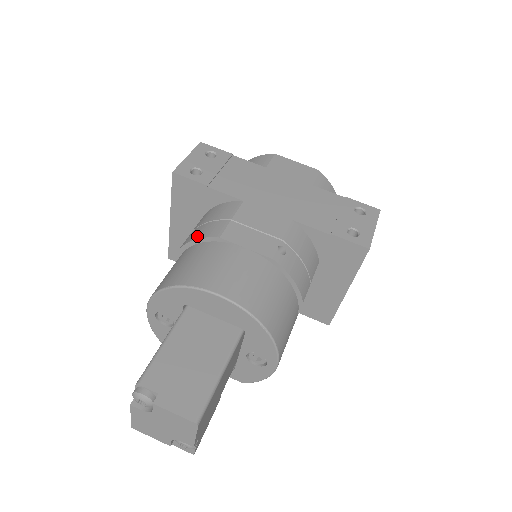
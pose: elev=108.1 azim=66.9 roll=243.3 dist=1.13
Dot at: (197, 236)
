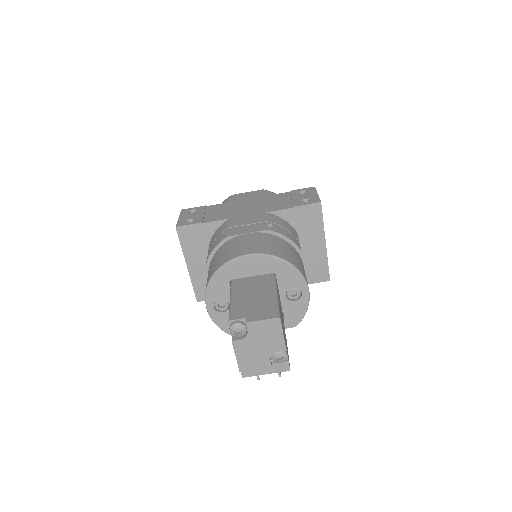
Dot at: (213, 247)
